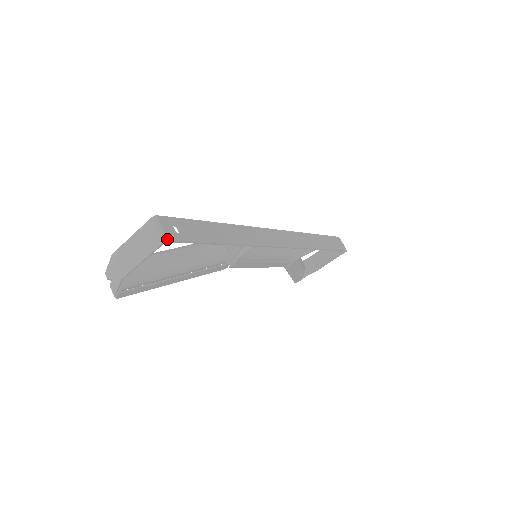
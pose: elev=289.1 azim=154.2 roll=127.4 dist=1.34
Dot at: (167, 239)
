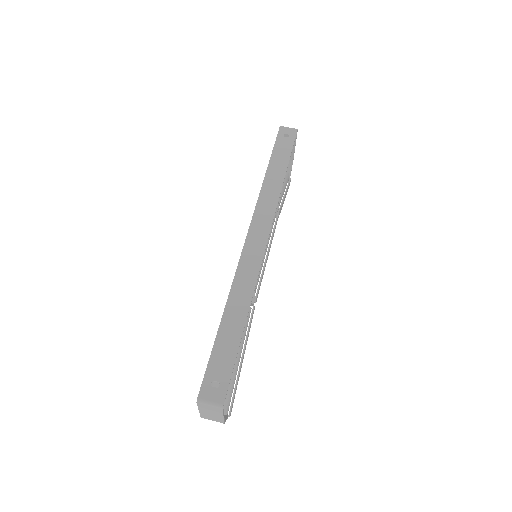
Dot at: (221, 405)
